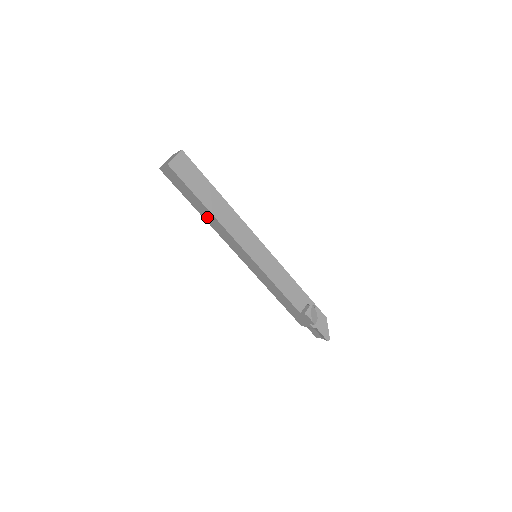
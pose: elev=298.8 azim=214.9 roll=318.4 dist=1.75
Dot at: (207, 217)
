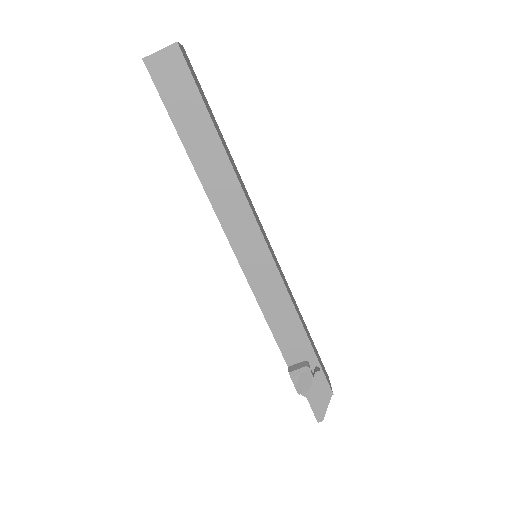
Dot at: occluded
